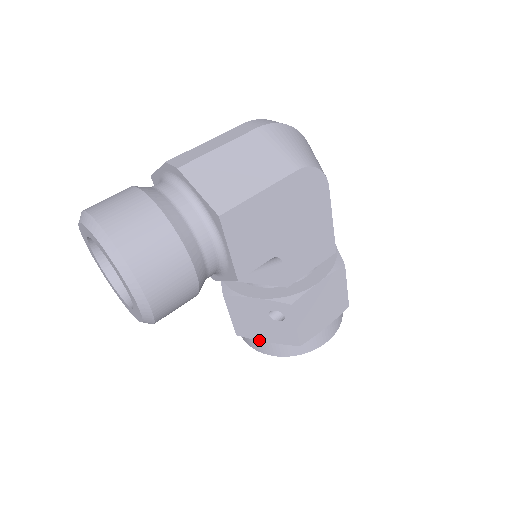
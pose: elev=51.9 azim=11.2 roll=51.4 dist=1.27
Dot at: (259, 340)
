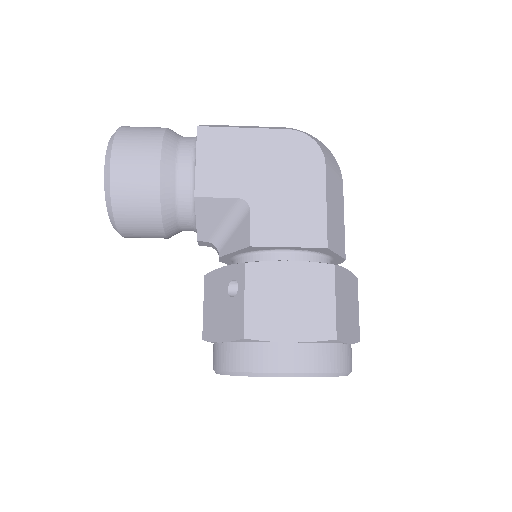
Dot at: (216, 341)
